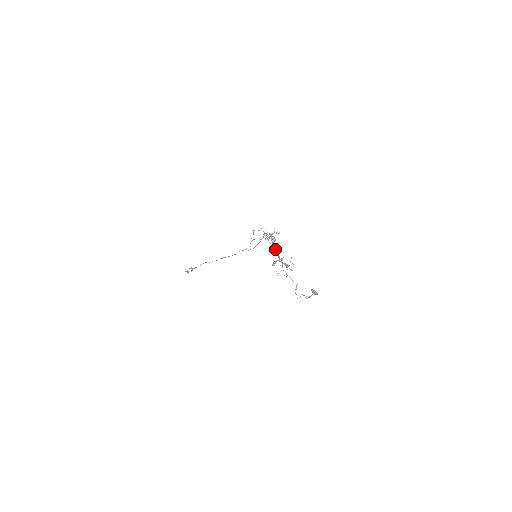
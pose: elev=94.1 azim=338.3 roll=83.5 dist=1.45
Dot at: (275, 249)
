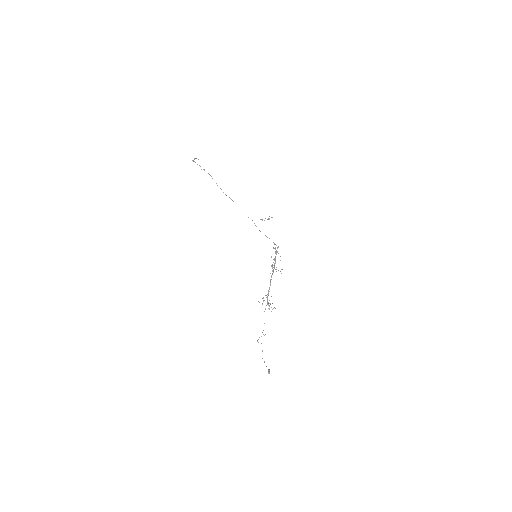
Dot at: occluded
